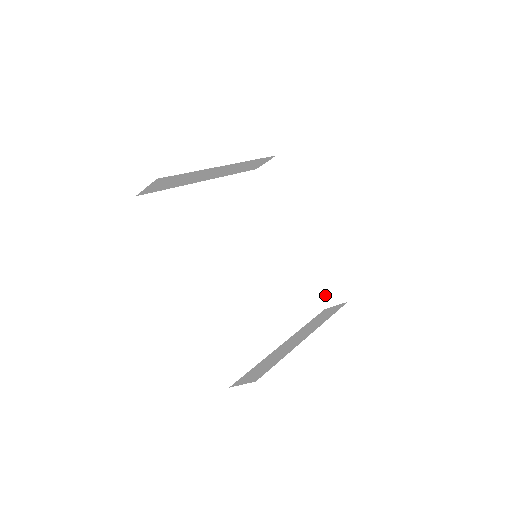
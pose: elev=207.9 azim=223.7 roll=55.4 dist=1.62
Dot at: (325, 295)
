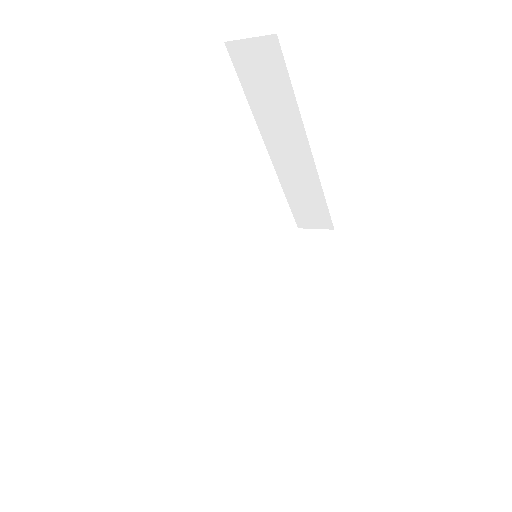
Dot at: (304, 218)
